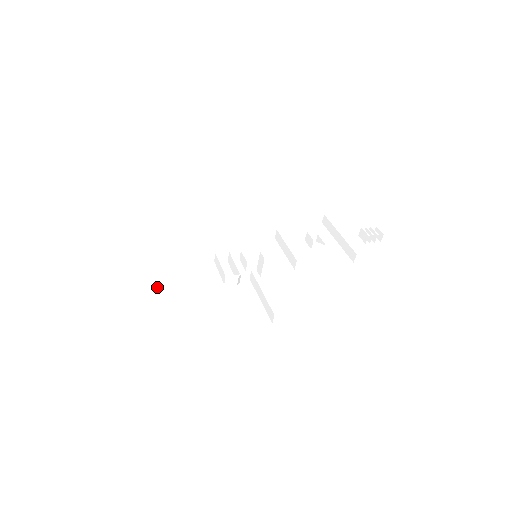
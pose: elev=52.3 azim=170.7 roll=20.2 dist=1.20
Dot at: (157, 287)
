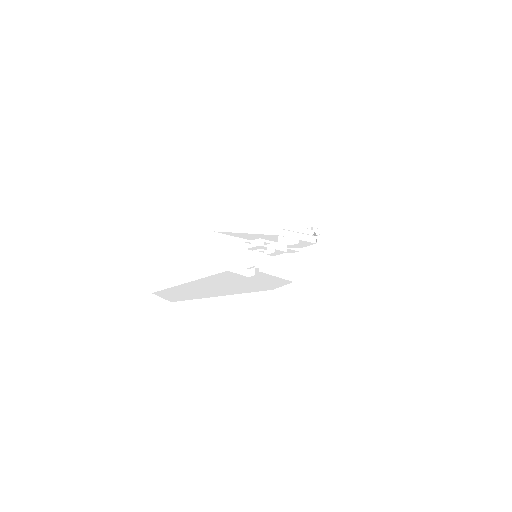
Dot at: (205, 287)
